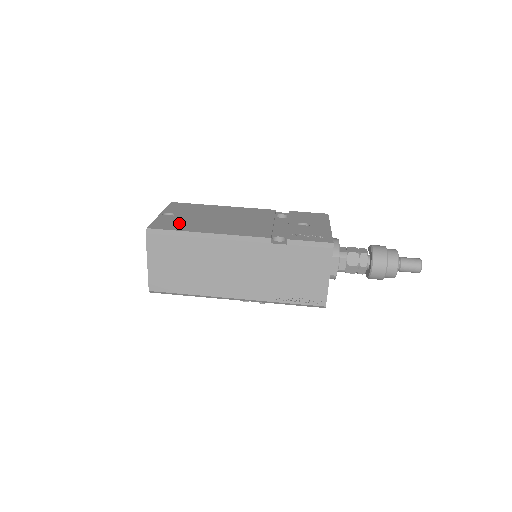
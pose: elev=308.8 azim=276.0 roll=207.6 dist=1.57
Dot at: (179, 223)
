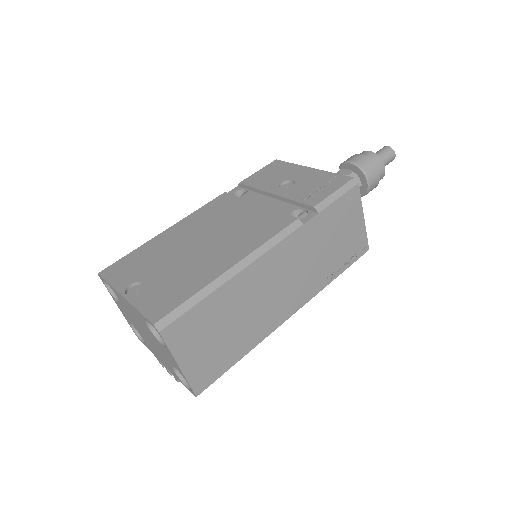
Dot at: (173, 285)
